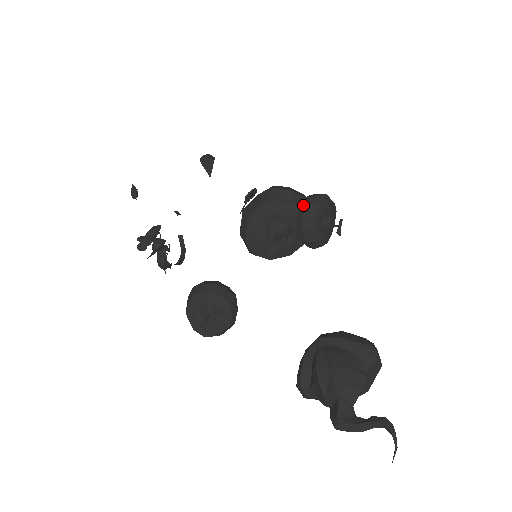
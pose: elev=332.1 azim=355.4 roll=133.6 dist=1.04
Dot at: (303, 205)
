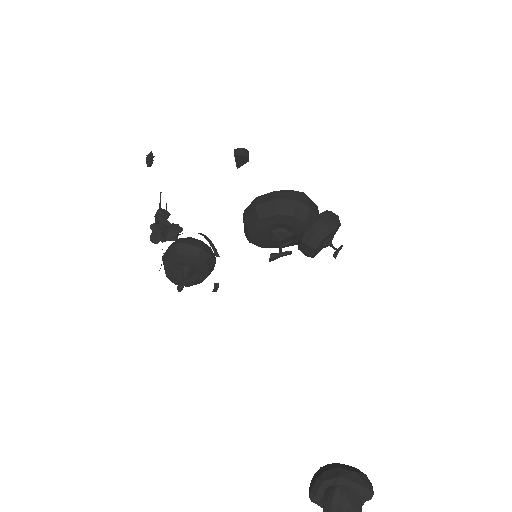
Dot at: (316, 225)
